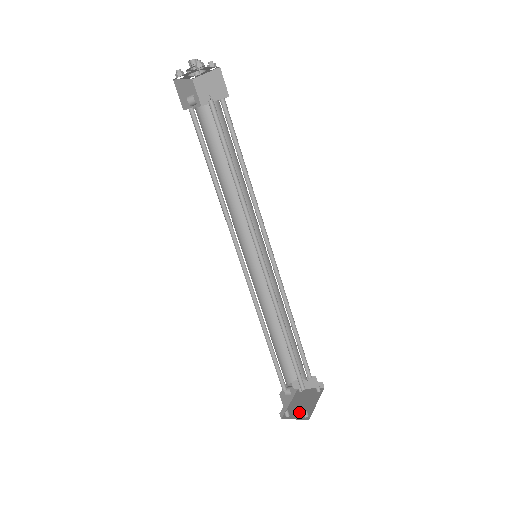
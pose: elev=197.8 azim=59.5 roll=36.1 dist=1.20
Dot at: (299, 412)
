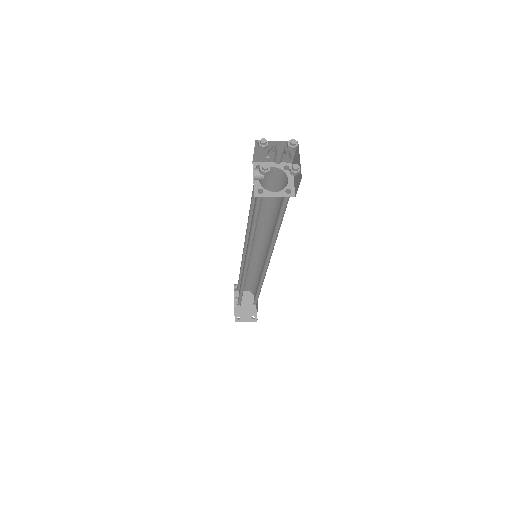
Dot at: (246, 314)
